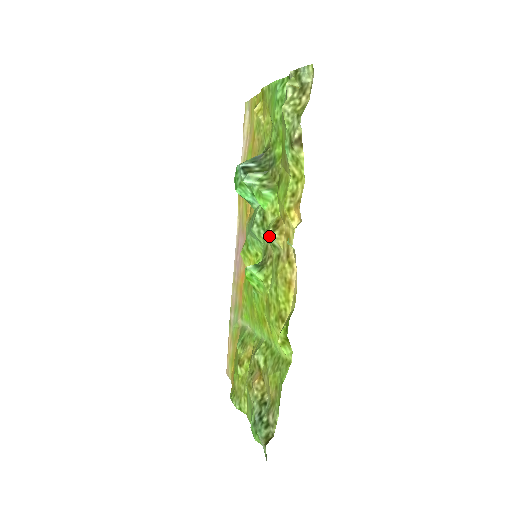
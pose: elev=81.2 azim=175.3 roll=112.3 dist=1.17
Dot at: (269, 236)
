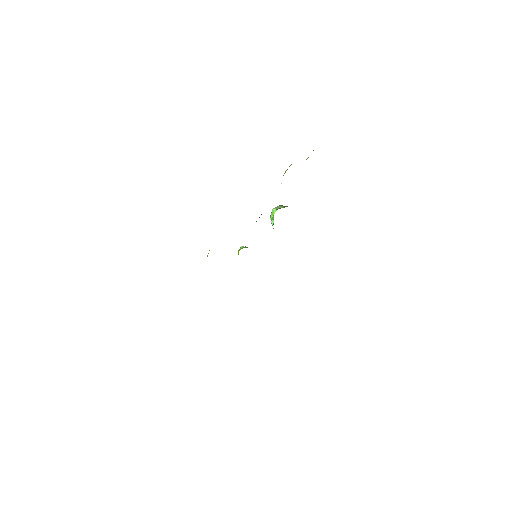
Dot at: occluded
